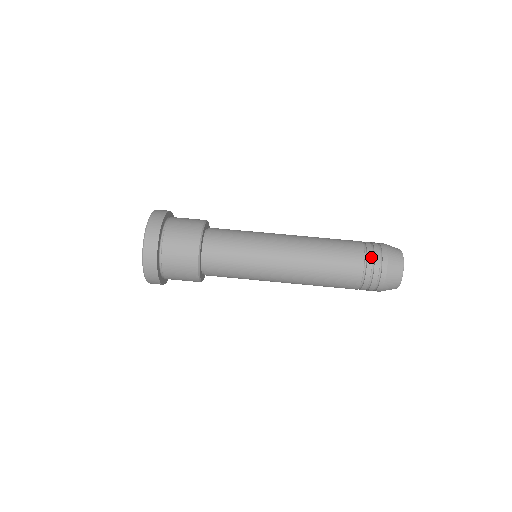
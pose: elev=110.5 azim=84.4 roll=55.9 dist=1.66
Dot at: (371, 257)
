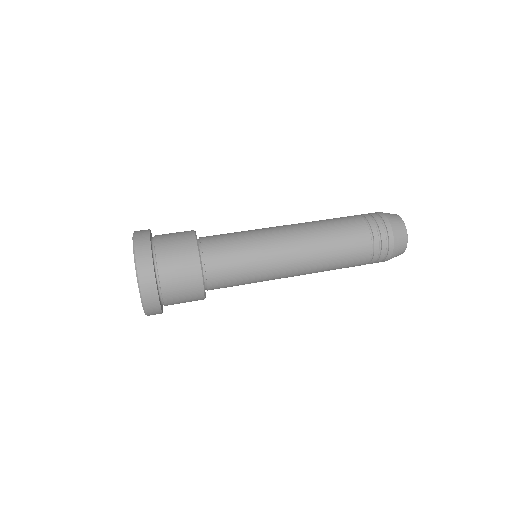
Dot at: (364, 214)
